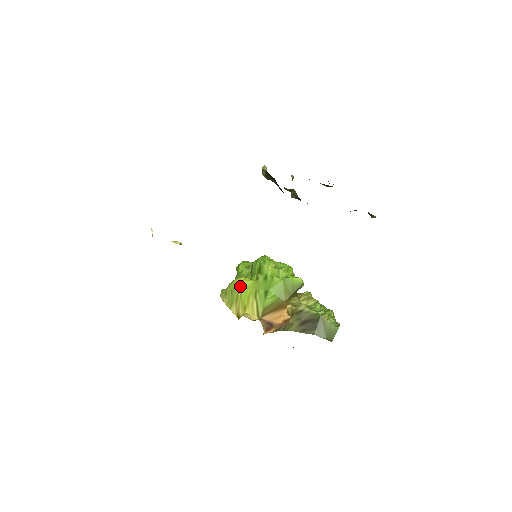
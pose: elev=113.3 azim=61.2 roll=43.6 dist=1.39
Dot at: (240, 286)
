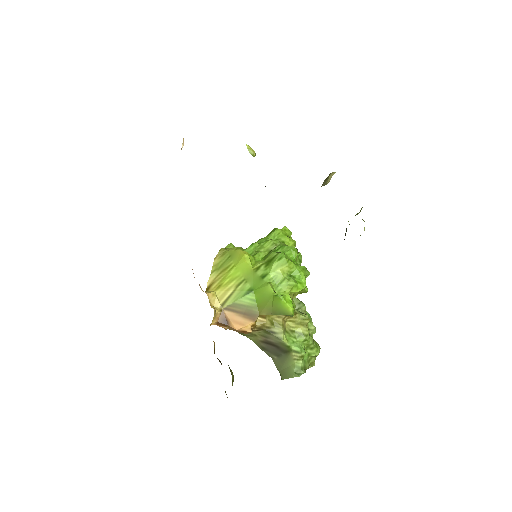
Dot at: (237, 261)
